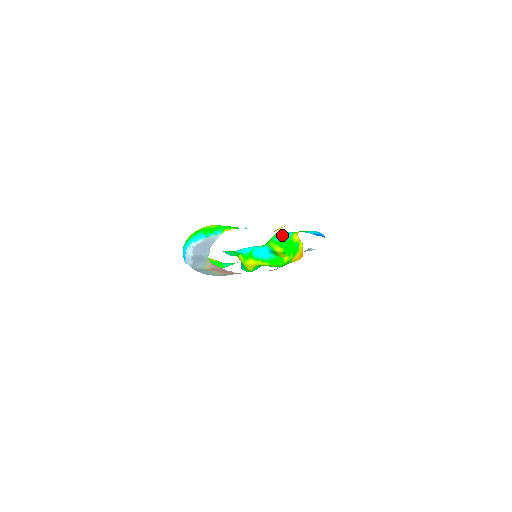
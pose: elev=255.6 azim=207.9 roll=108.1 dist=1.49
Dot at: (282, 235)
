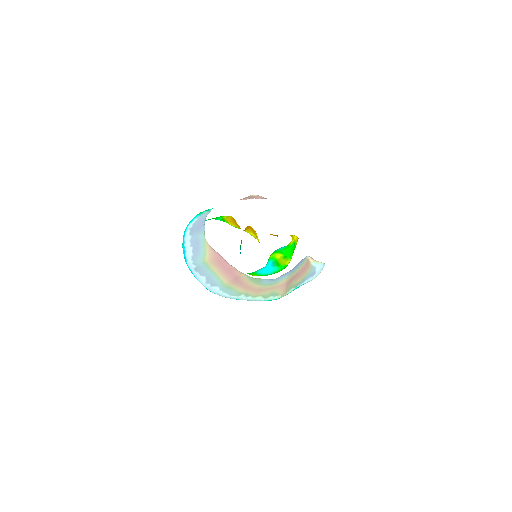
Dot at: (279, 248)
